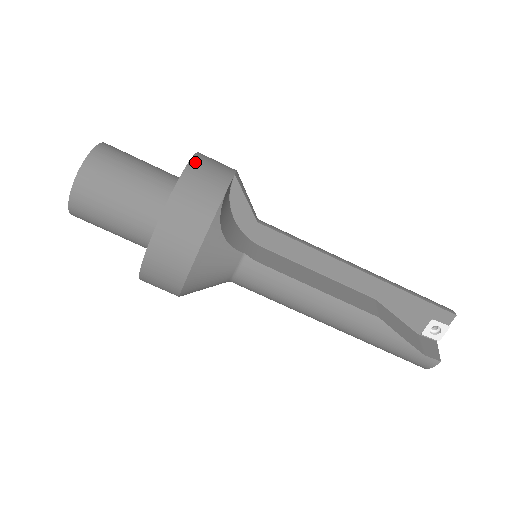
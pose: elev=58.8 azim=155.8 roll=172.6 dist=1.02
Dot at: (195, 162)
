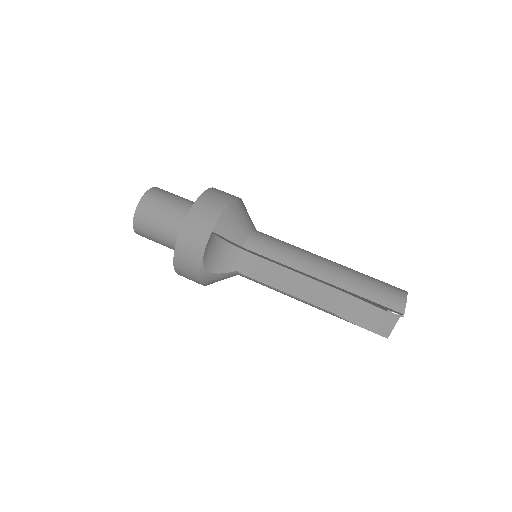
Dot at: (184, 230)
